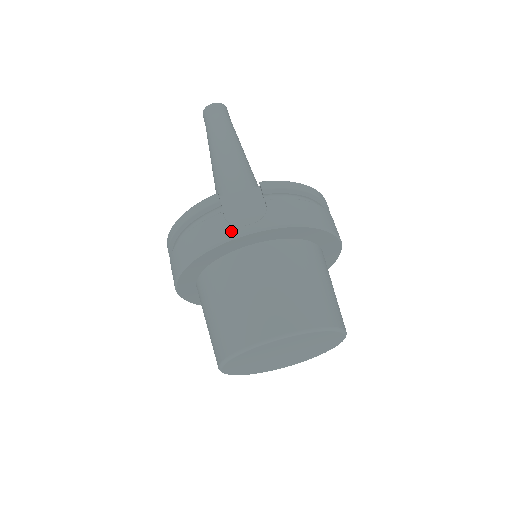
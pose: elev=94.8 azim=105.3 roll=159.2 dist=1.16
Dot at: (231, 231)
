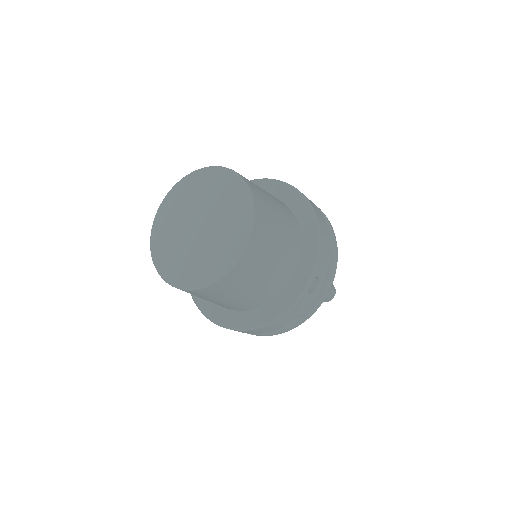
Dot at: occluded
